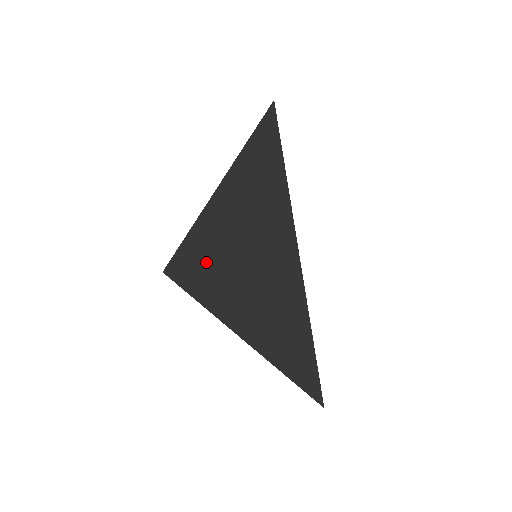
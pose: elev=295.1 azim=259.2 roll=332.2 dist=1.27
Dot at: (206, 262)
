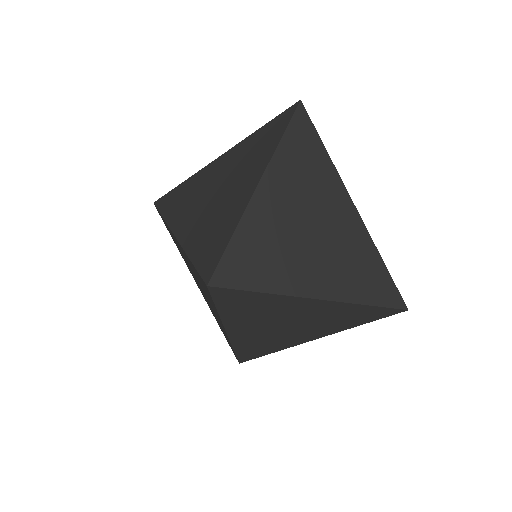
Dot at: (265, 249)
